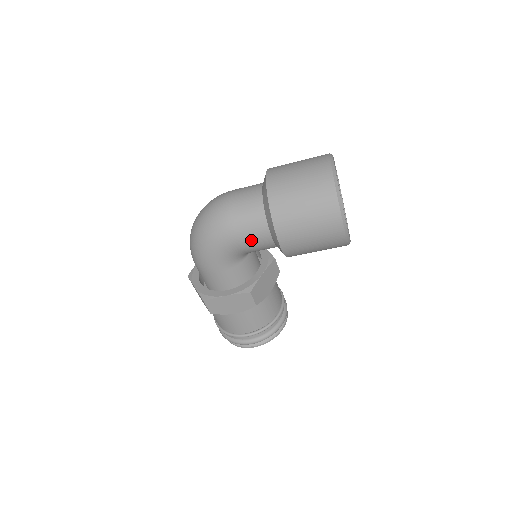
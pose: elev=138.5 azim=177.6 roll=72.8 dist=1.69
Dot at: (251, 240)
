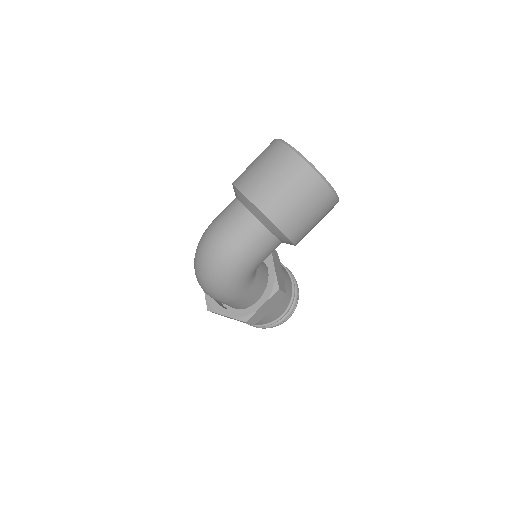
Dot at: (265, 255)
